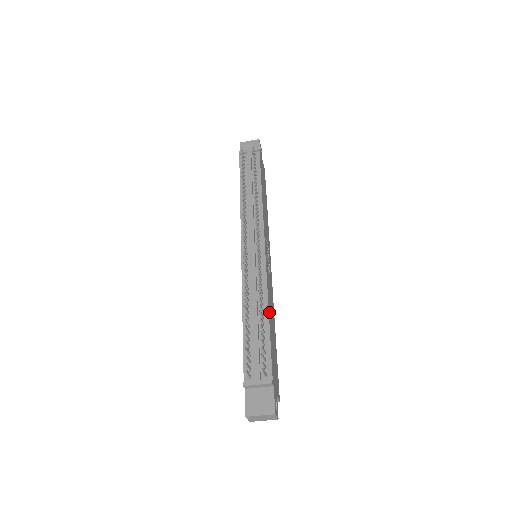
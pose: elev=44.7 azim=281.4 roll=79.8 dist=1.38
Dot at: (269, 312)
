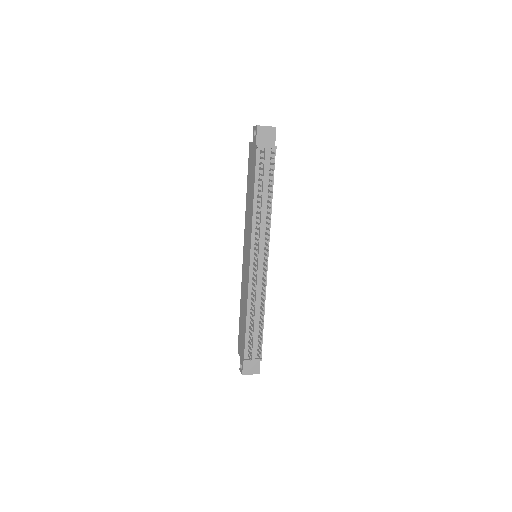
Dot at: (264, 311)
